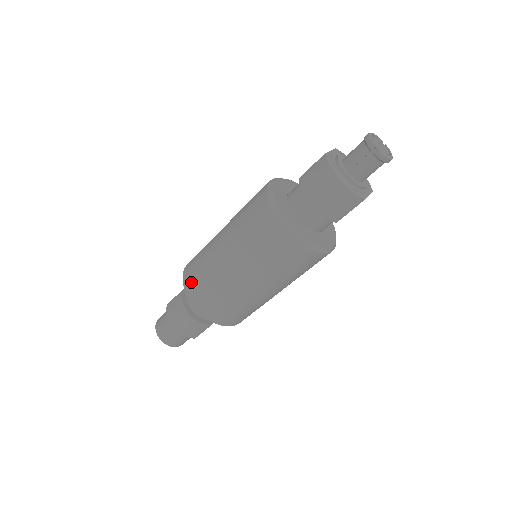
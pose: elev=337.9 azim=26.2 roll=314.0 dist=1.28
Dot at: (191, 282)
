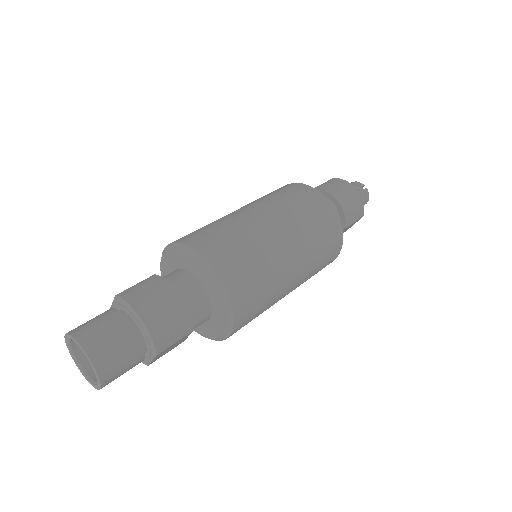
Dot at: (207, 241)
